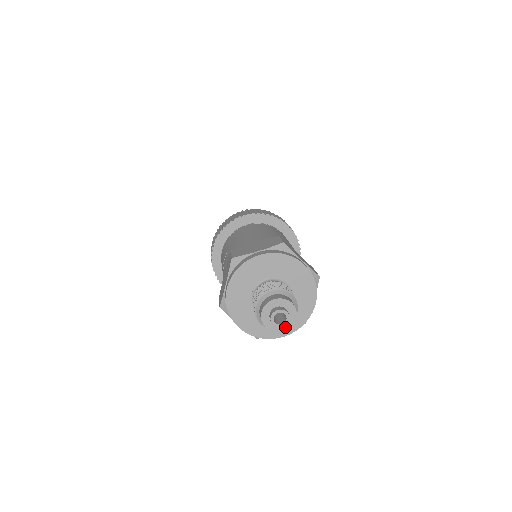
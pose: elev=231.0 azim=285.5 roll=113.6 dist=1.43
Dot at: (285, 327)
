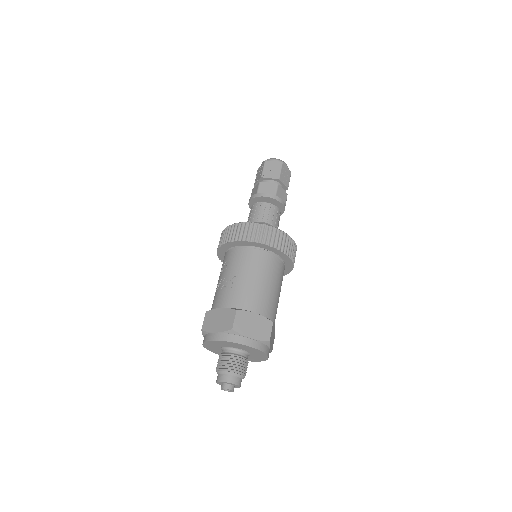
Dot at: occluded
